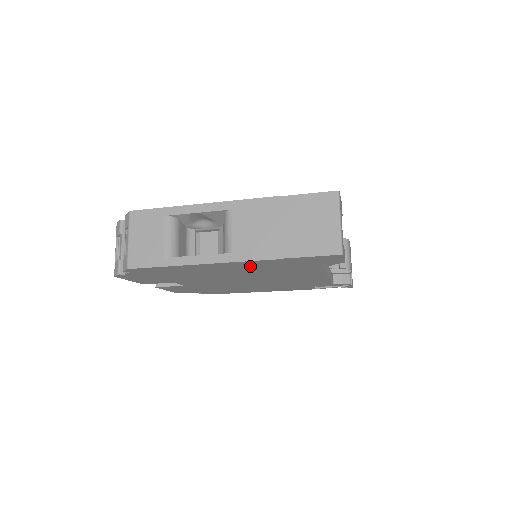
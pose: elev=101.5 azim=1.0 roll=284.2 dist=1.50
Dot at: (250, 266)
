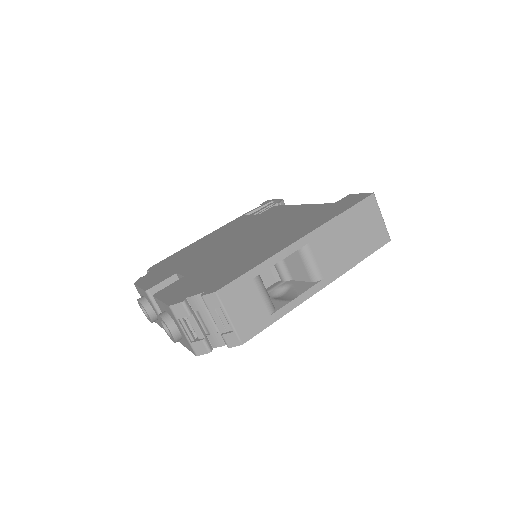
Dot at: occluded
